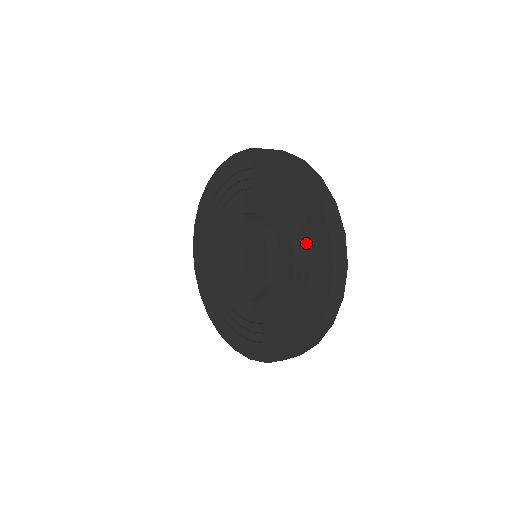
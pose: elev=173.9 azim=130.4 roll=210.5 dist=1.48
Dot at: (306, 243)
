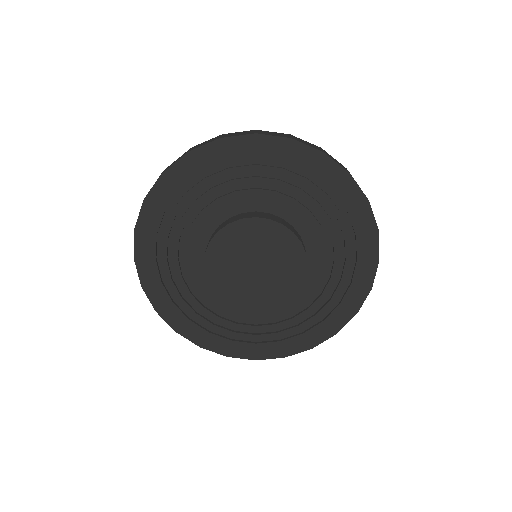
Dot at: (330, 301)
